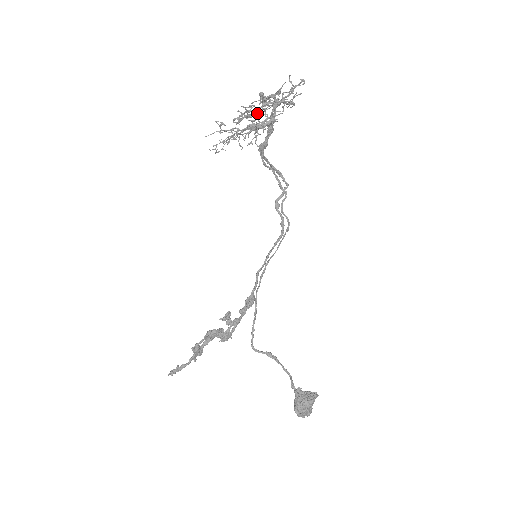
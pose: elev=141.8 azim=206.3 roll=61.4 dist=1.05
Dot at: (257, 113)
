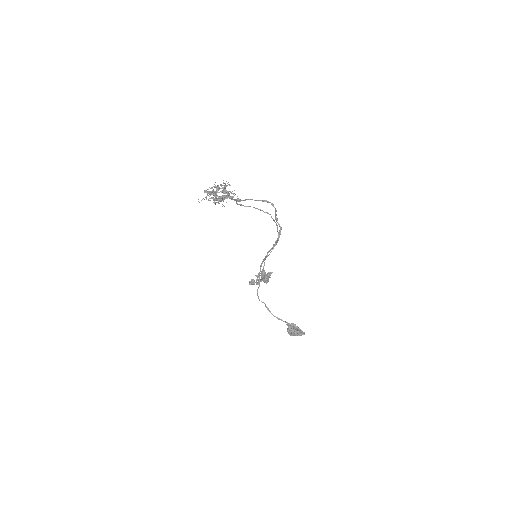
Dot at: occluded
